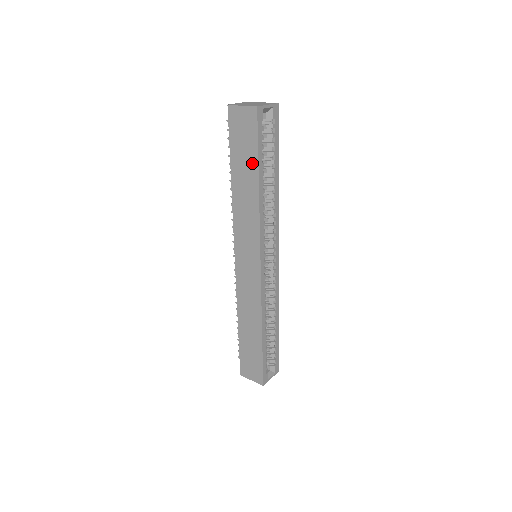
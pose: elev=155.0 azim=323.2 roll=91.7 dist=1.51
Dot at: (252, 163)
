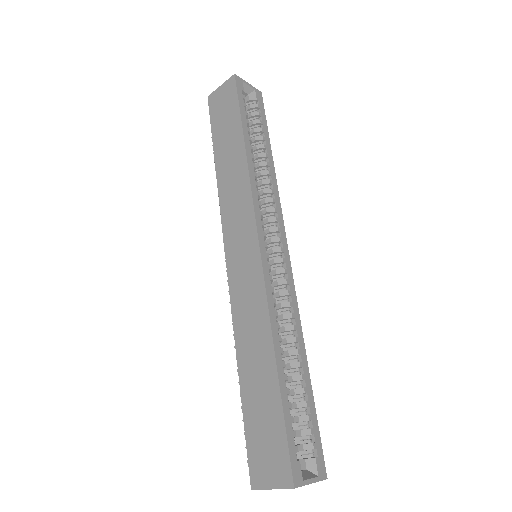
Dot at: (235, 127)
